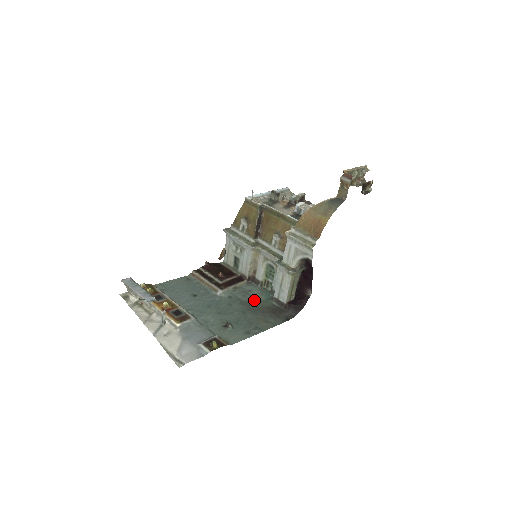
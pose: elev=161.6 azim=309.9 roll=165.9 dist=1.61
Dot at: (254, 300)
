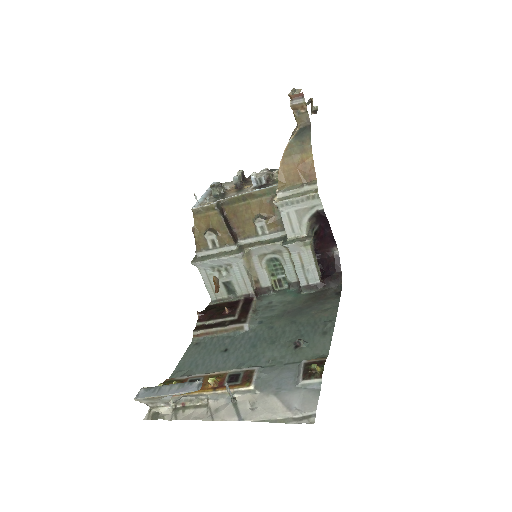
Dot at: (286, 306)
